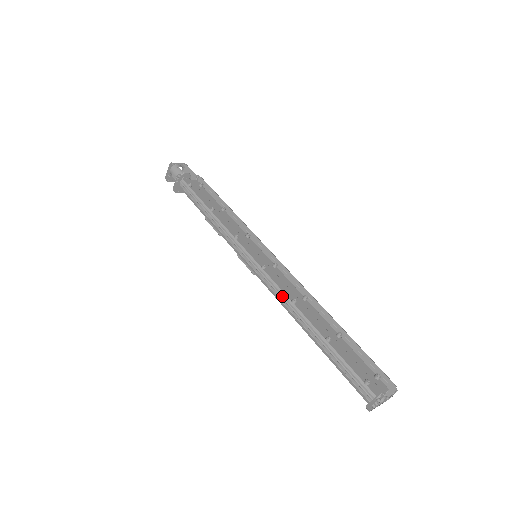
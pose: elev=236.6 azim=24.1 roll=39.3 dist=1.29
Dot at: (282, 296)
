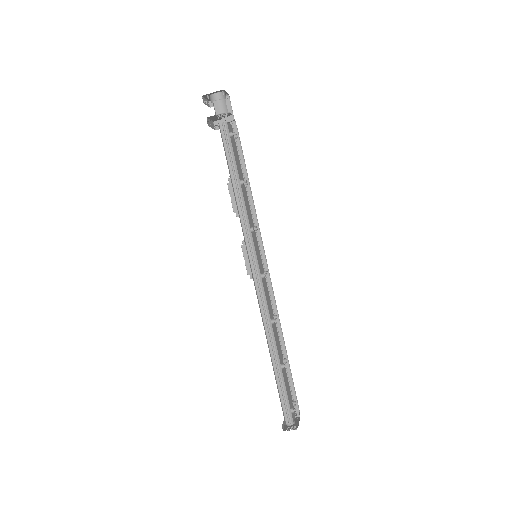
Dot at: (266, 312)
